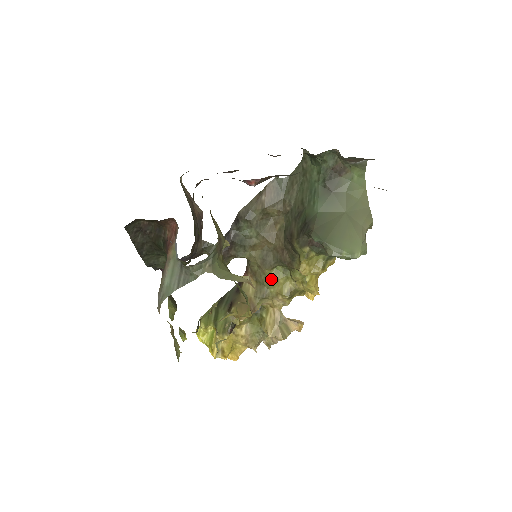
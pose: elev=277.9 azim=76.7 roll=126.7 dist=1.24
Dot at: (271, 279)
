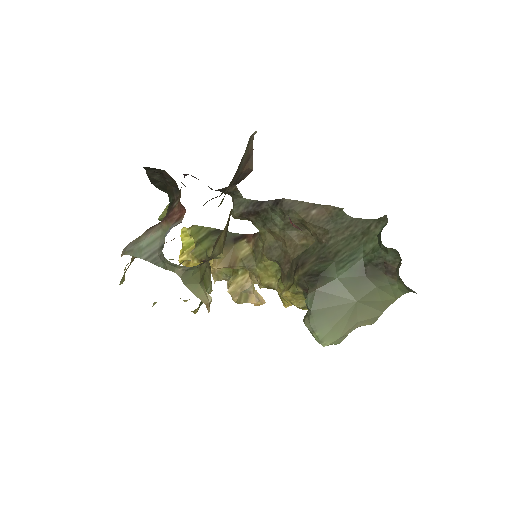
Dot at: (264, 264)
